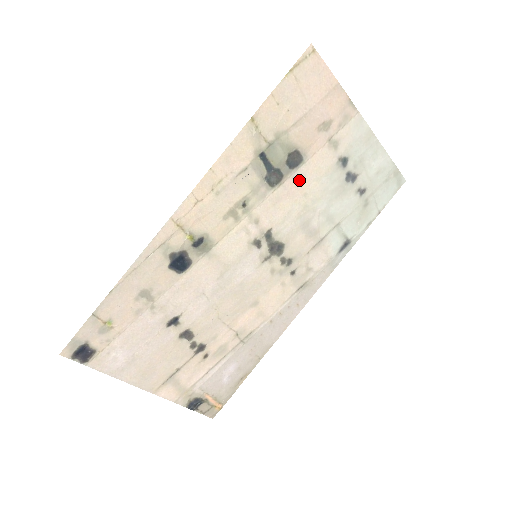
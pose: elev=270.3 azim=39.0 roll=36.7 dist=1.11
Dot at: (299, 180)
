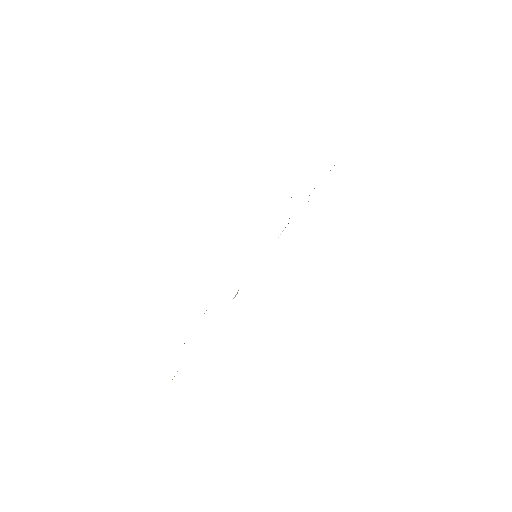
Dot at: occluded
